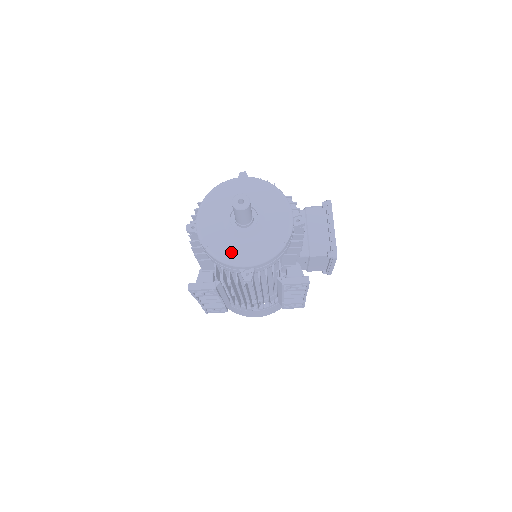
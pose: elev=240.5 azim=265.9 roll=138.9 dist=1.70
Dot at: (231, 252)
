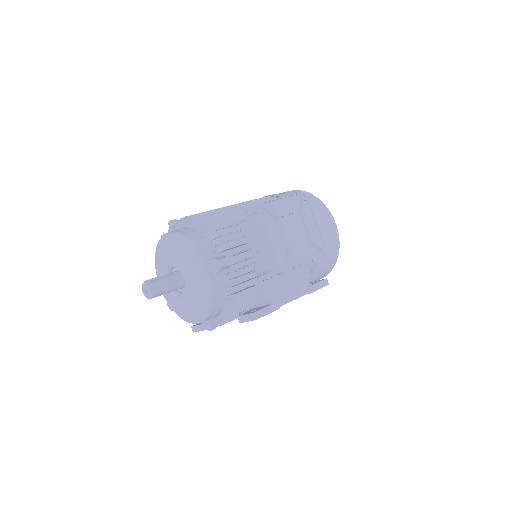
Dot at: (184, 313)
